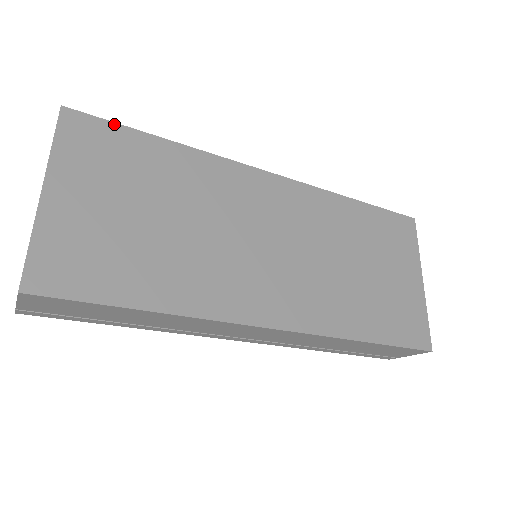
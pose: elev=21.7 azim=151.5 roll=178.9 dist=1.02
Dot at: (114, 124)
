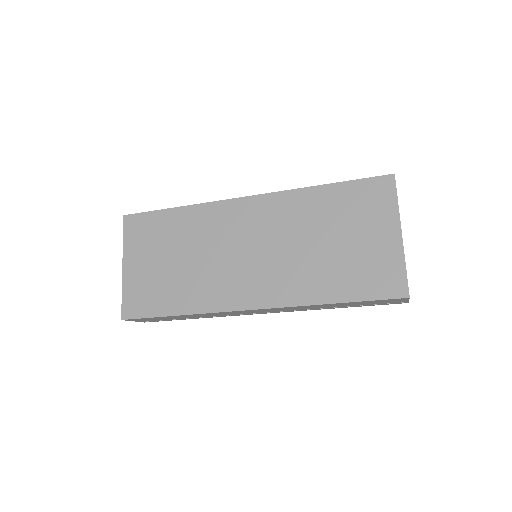
Dot at: (148, 213)
